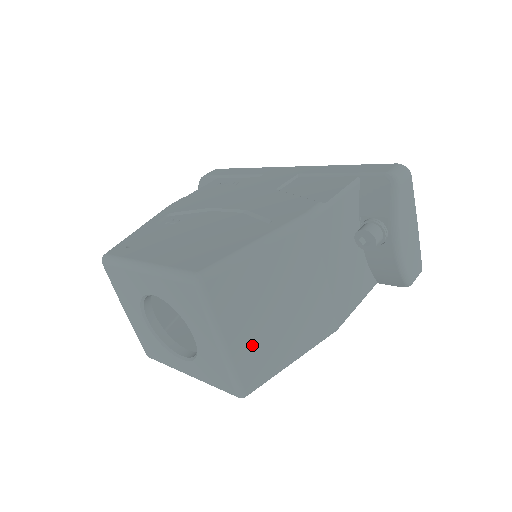
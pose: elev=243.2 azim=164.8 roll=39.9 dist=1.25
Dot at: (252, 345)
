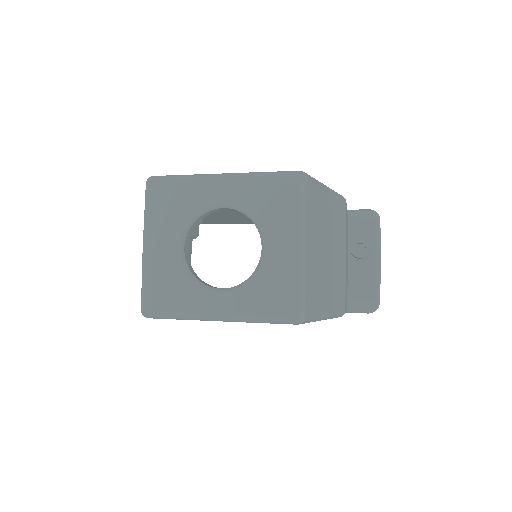
Dot at: (315, 268)
